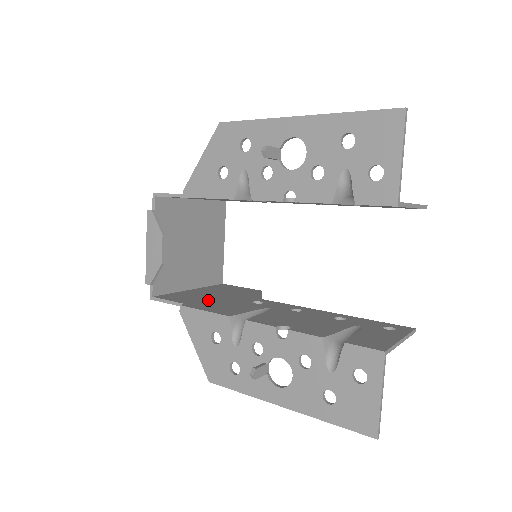
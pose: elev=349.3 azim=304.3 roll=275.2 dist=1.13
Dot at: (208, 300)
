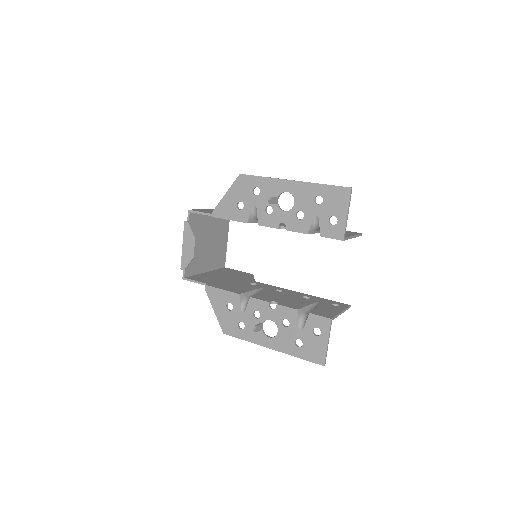
Dot at: (221, 281)
